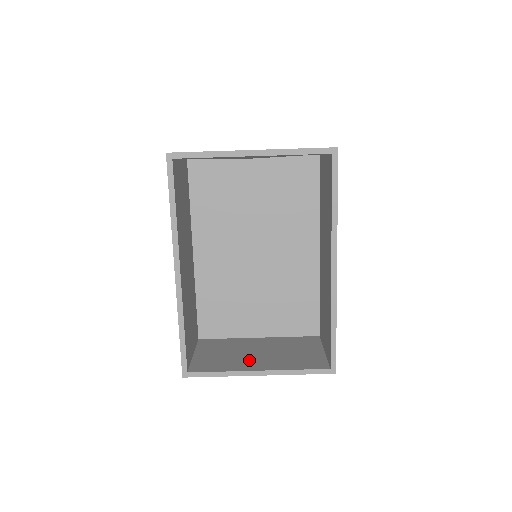
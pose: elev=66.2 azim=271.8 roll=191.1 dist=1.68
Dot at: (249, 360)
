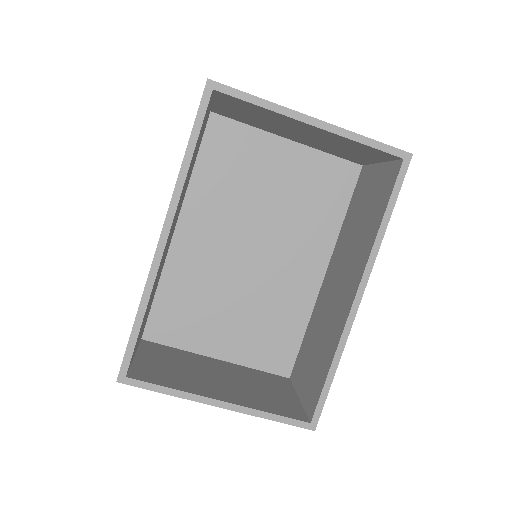
Dot at: (208, 383)
